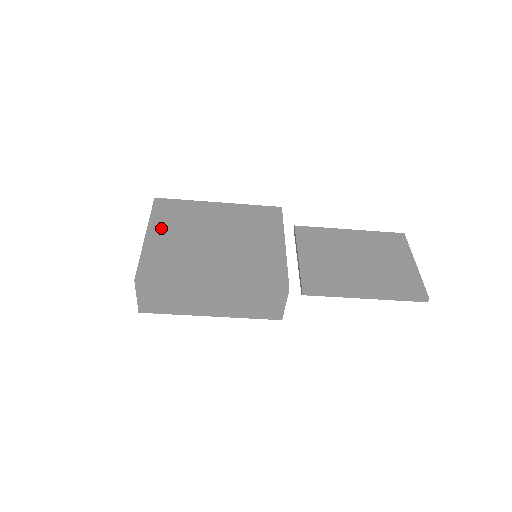
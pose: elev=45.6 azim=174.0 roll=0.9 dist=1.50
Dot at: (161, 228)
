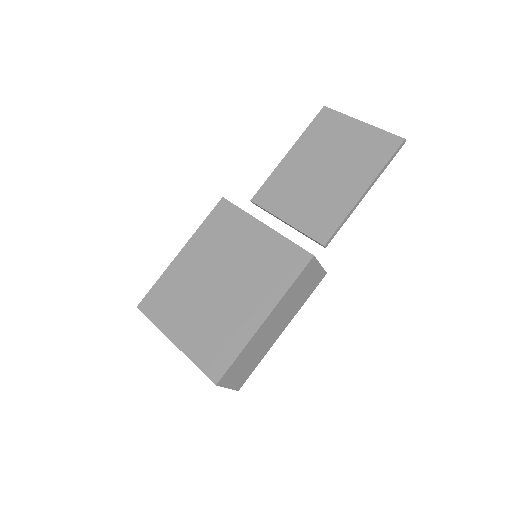
Dot at: (175, 324)
